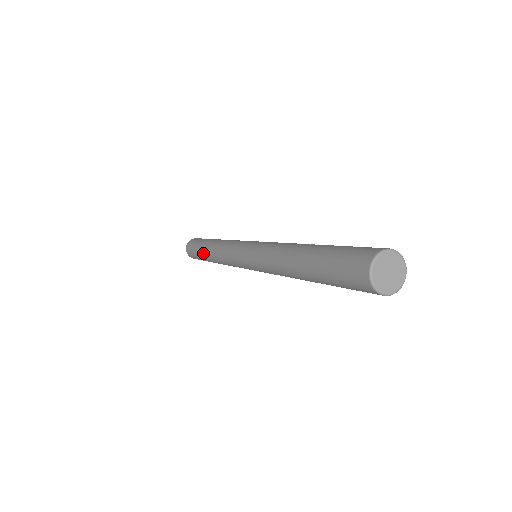
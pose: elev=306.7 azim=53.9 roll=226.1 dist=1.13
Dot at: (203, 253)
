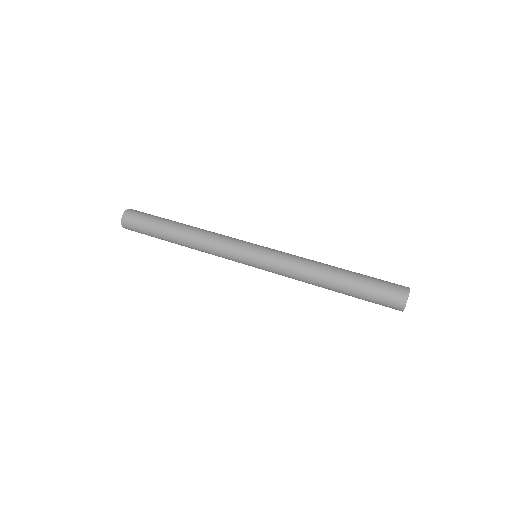
Dot at: (169, 229)
